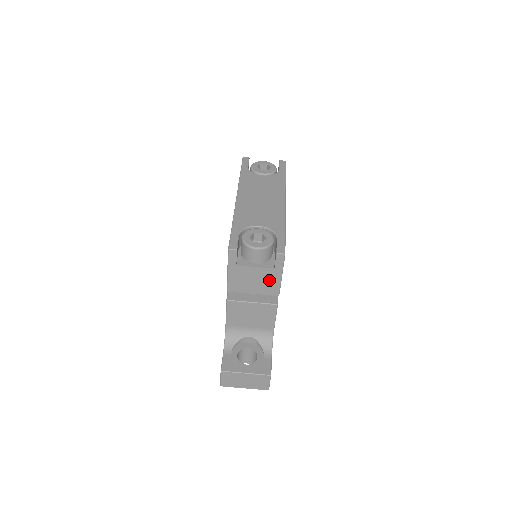
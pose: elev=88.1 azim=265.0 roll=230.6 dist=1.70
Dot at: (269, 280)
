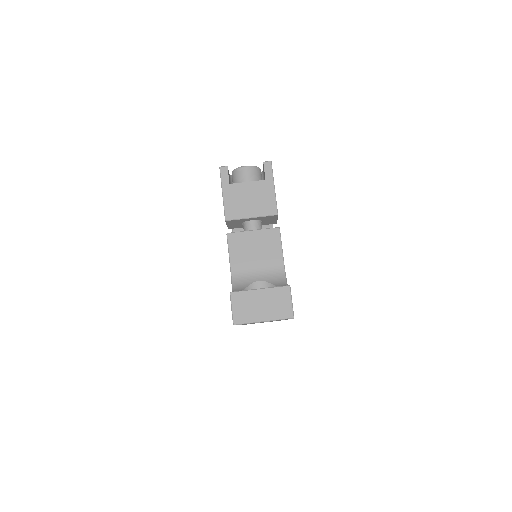
Dot at: (264, 195)
